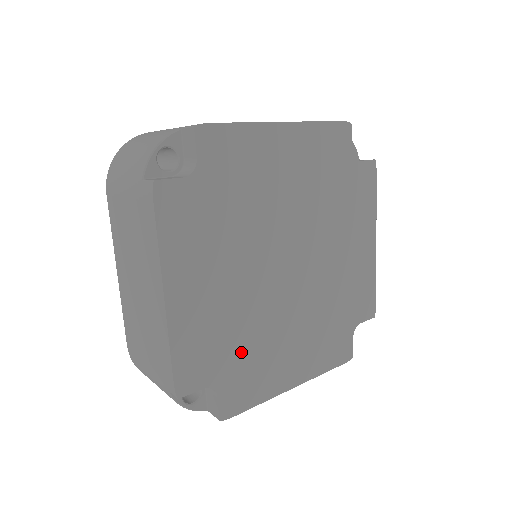
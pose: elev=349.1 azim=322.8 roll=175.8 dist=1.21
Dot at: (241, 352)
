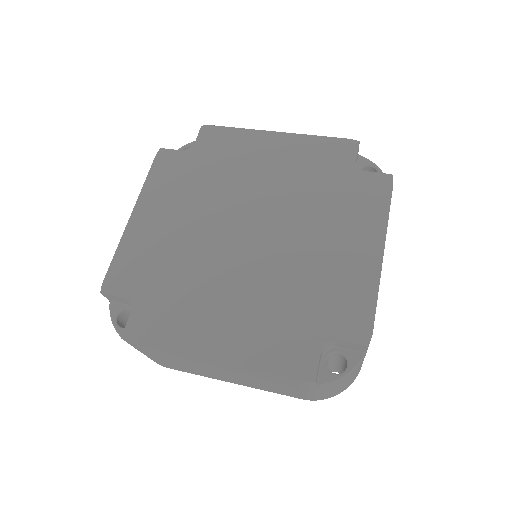
Dot at: (169, 286)
